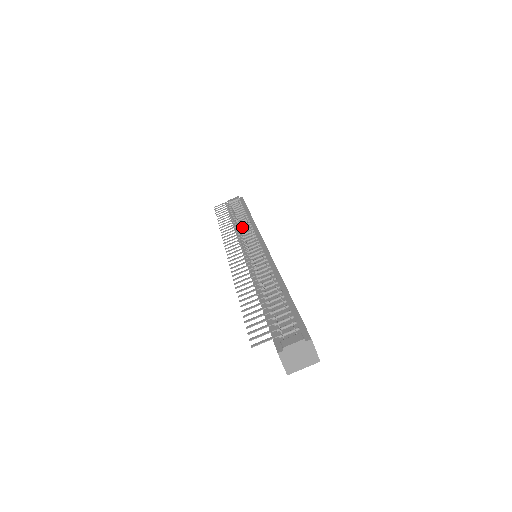
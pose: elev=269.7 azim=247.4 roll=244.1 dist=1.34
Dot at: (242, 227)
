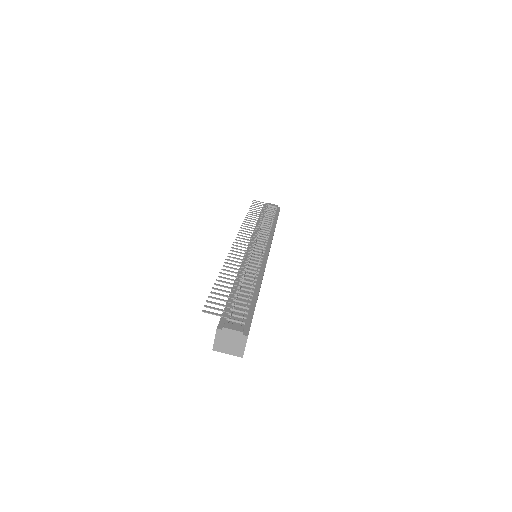
Dot at: (262, 229)
